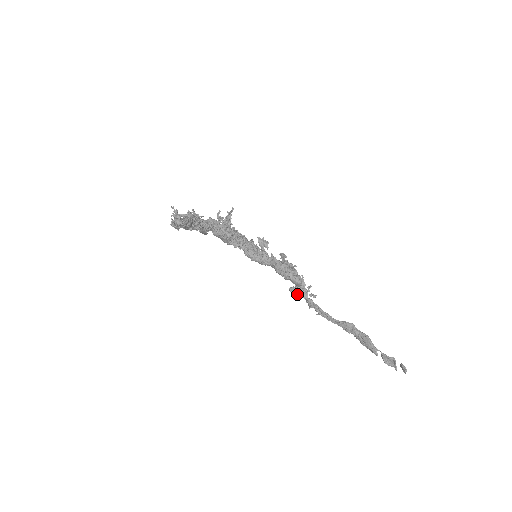
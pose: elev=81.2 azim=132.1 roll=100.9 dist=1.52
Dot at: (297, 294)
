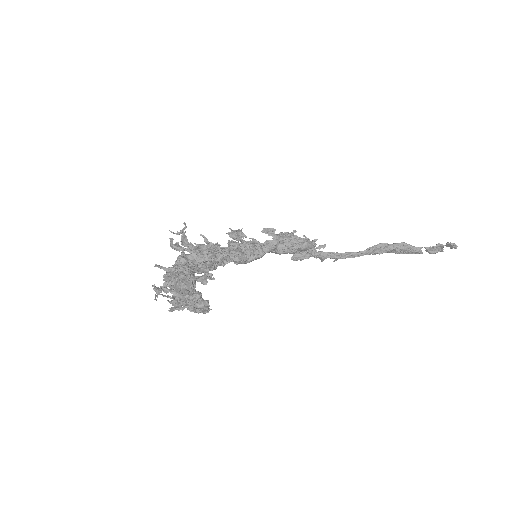
Dot at: (305, 258)
